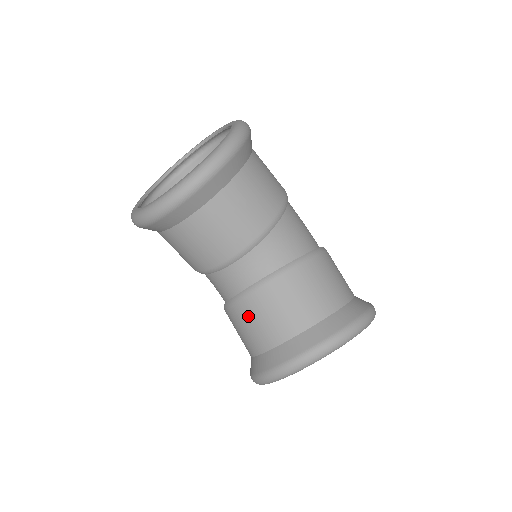
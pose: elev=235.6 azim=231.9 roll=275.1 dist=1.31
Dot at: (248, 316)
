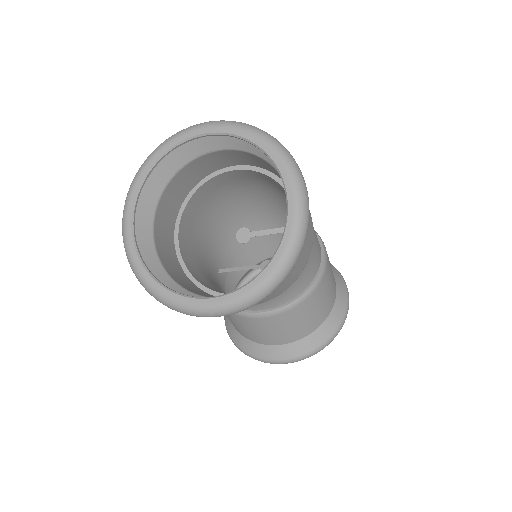
Dot at: (246, 325)
